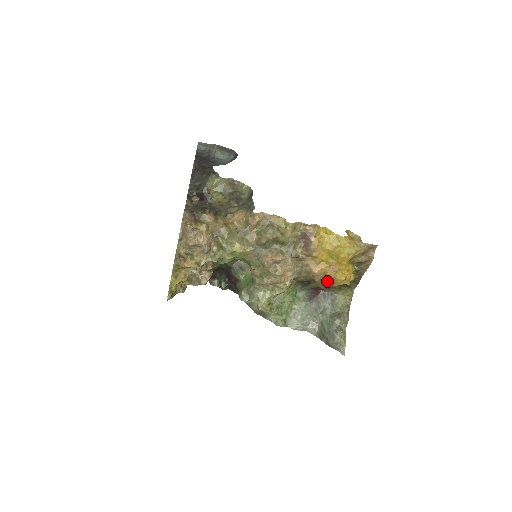
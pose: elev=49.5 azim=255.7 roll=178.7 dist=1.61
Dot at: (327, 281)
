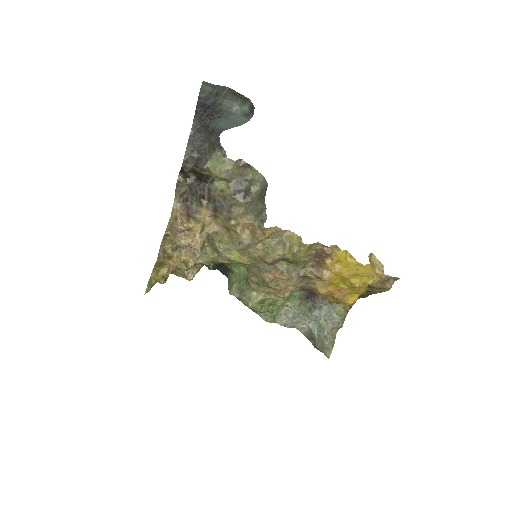
Dot at: (331, 298)
